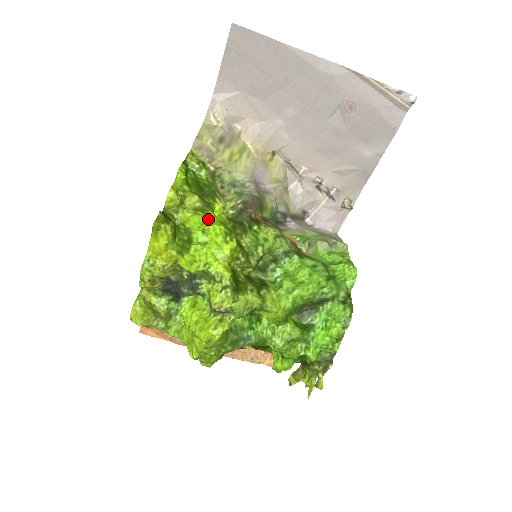
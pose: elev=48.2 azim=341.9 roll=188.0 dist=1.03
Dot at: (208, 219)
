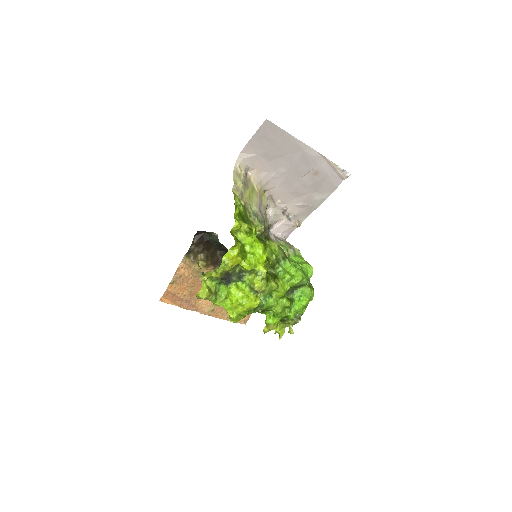
Dot at: (254, 239)
